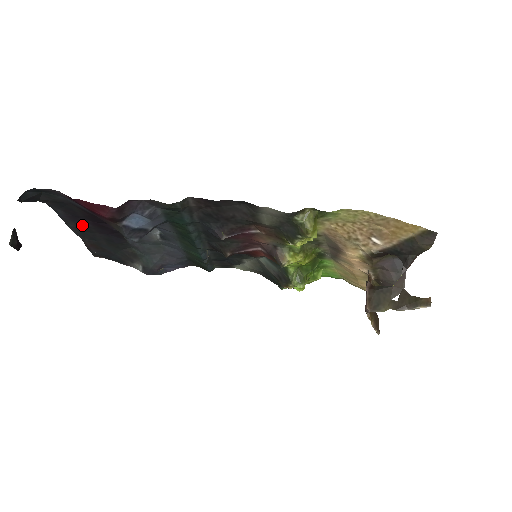
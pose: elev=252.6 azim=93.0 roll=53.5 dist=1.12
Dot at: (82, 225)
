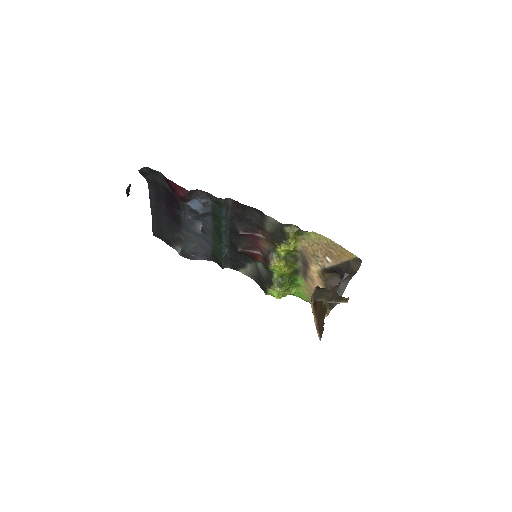
Dot at: (159, 205)
